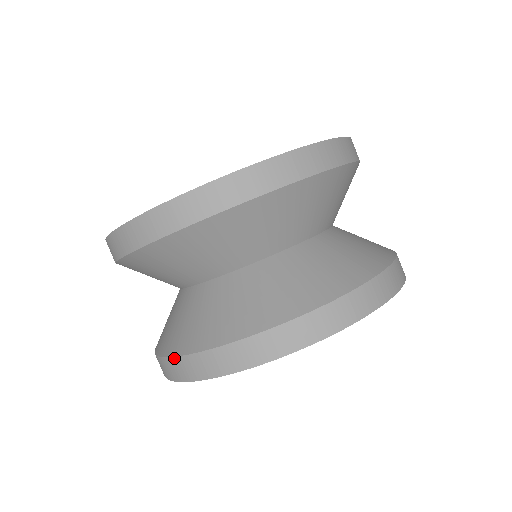
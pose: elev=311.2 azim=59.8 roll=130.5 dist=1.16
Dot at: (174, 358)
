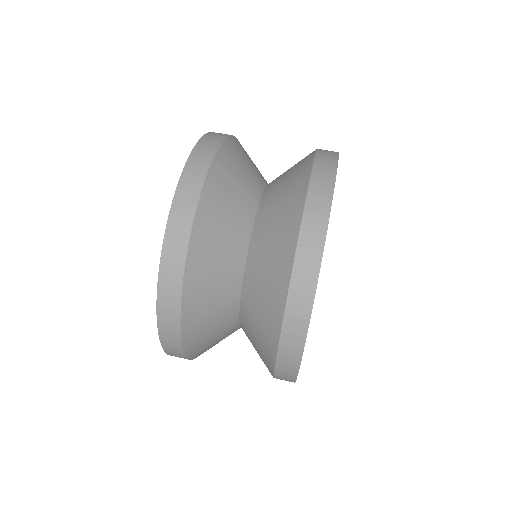
Dot at: (285, 316)
